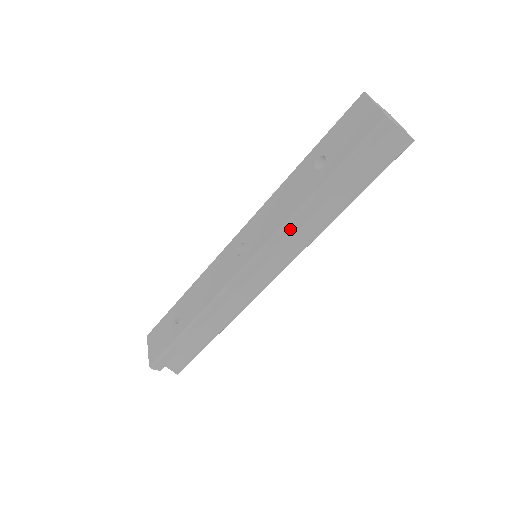
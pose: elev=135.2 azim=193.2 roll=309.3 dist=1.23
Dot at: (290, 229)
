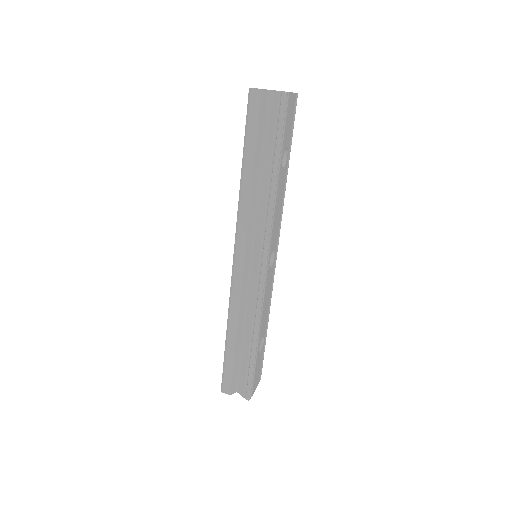
Dot at: (243, 211)
